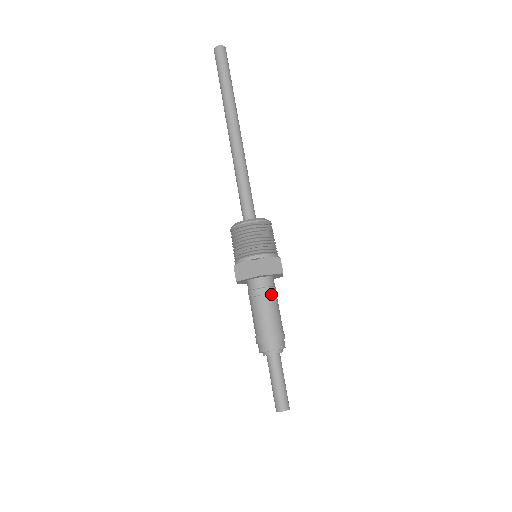
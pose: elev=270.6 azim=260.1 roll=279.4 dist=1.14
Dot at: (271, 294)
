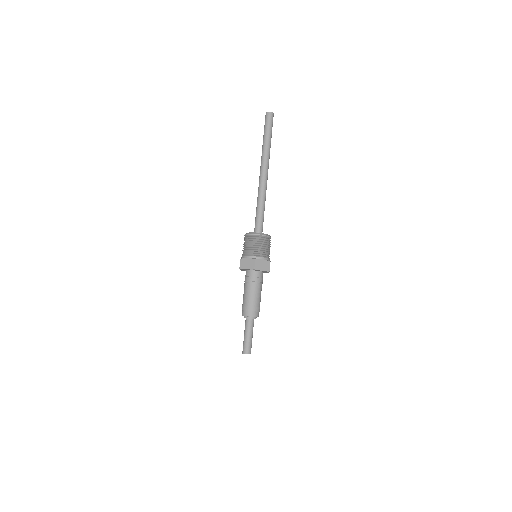
Dot at: (258, 282)
